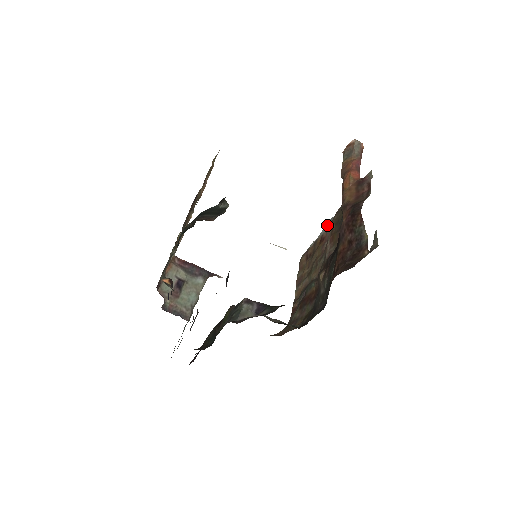
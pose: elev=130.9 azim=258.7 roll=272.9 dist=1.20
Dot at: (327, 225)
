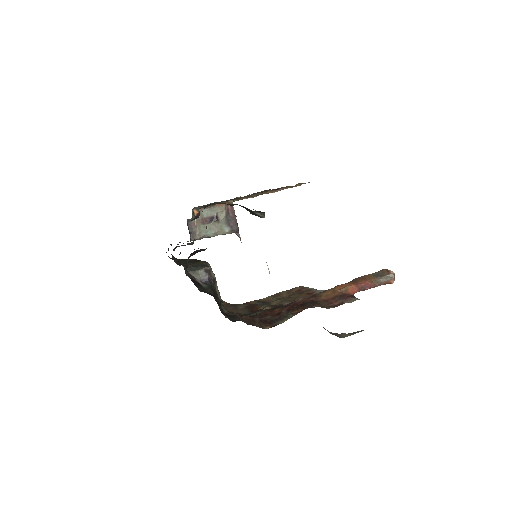
Dot at: occluded
